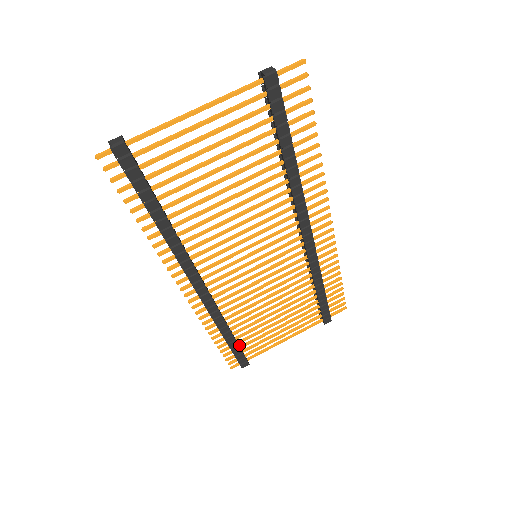
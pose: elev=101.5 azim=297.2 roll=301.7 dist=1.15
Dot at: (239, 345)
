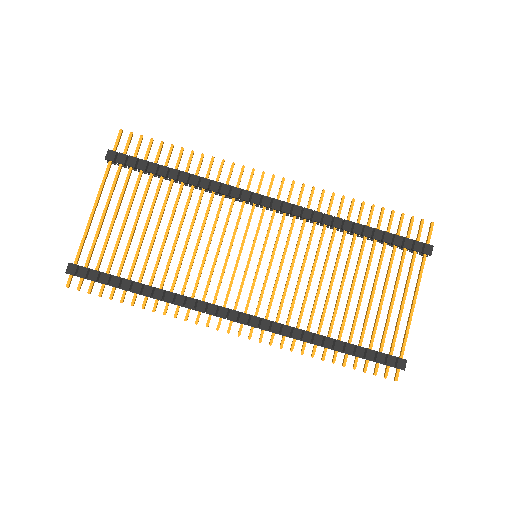
Dot at: occluded
